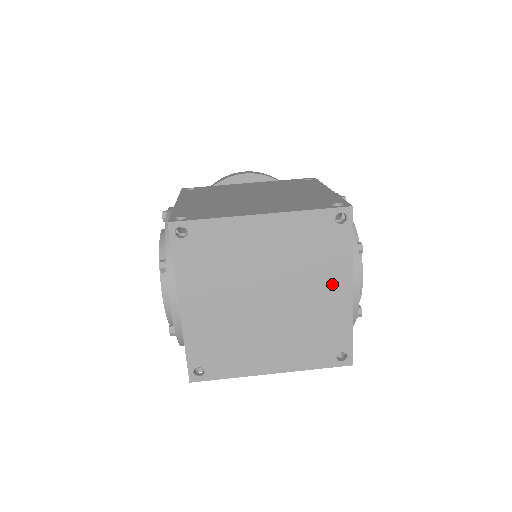
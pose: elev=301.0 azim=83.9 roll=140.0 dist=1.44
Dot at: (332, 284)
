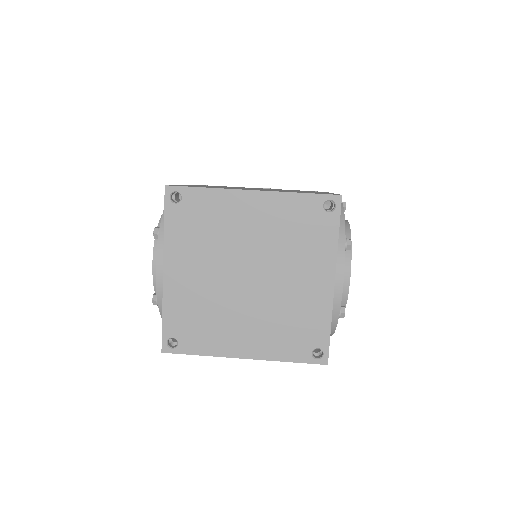
Dot at: (314, 272)
